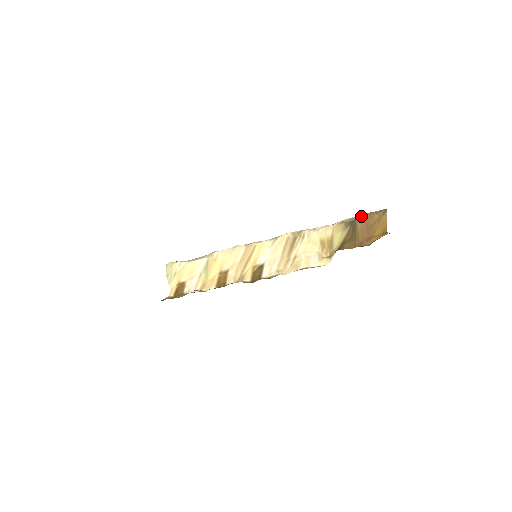
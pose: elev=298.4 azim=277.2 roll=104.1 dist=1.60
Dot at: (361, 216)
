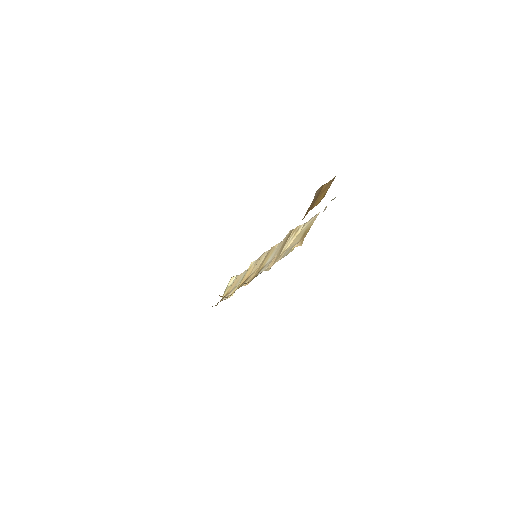
Dot at: (318, 191)
